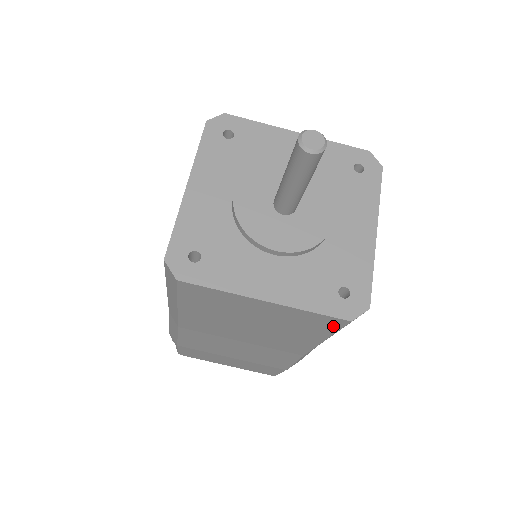
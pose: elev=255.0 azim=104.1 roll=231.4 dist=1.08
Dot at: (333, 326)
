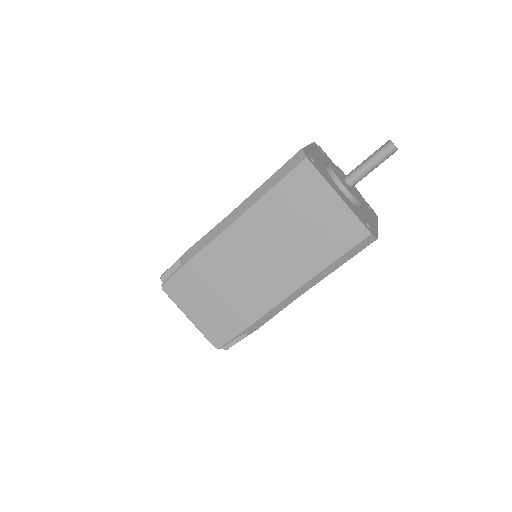
Dot at: (355, 239)
